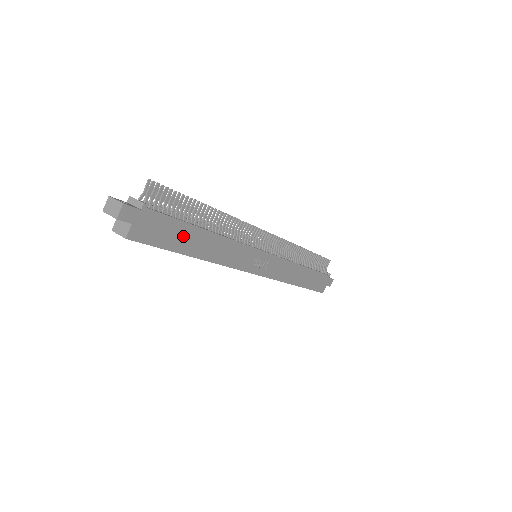
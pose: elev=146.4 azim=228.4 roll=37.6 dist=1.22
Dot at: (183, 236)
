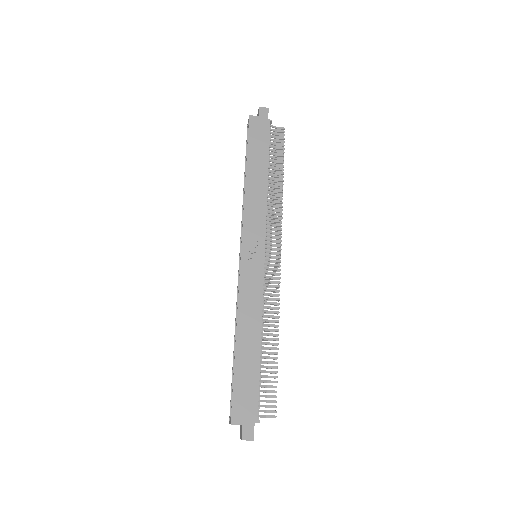
Dot at: (259, 155)
